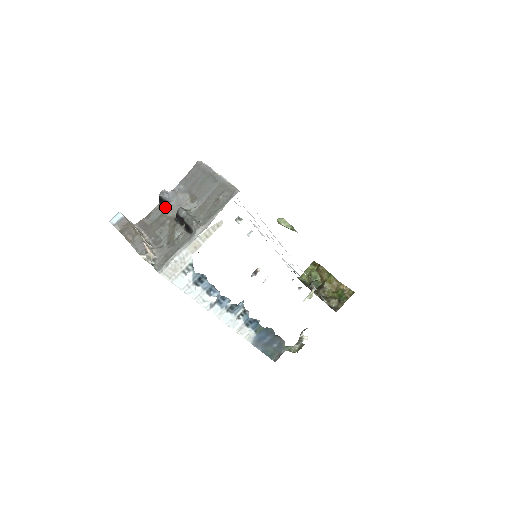
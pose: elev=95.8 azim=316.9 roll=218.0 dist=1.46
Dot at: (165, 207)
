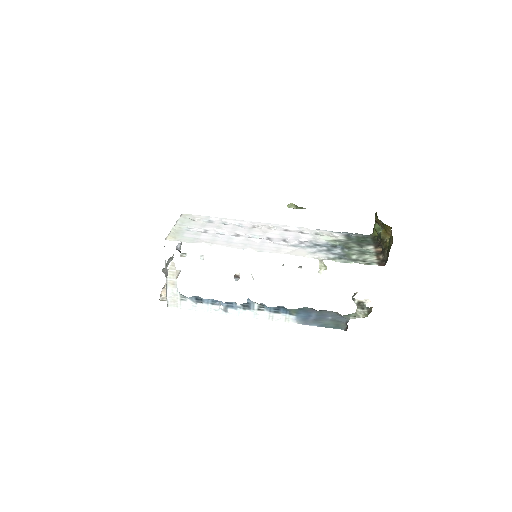
Dot at: occluded
